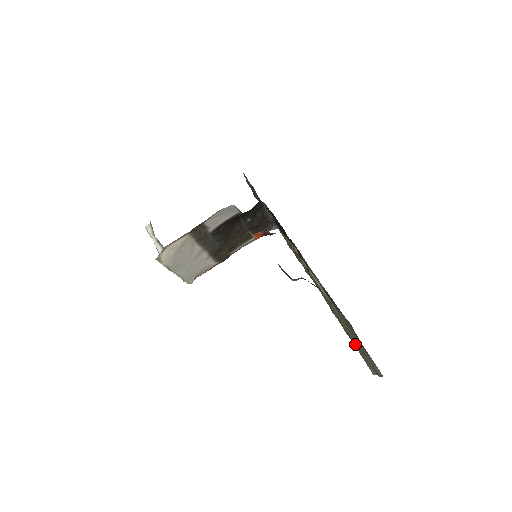
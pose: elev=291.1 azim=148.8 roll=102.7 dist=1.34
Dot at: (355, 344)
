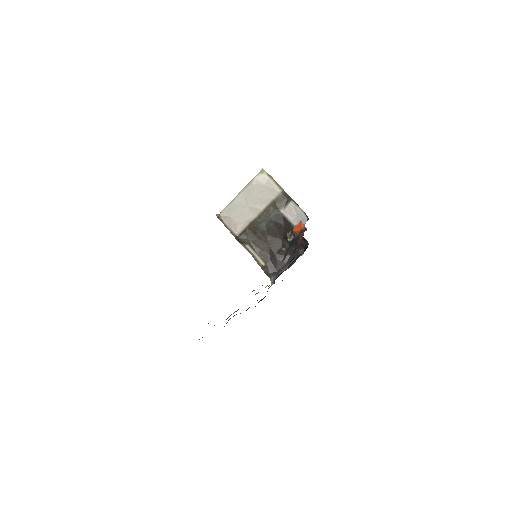
Dot at: occluded
